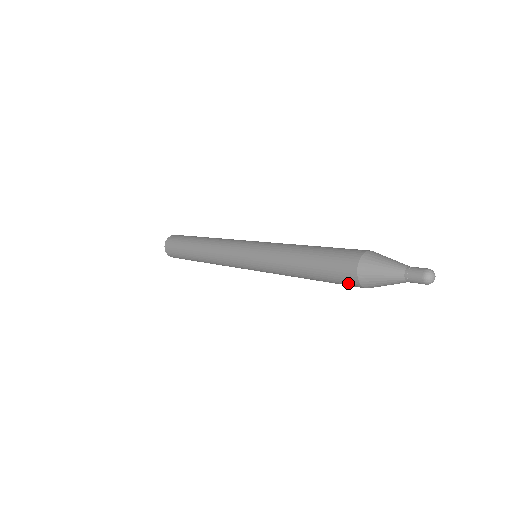
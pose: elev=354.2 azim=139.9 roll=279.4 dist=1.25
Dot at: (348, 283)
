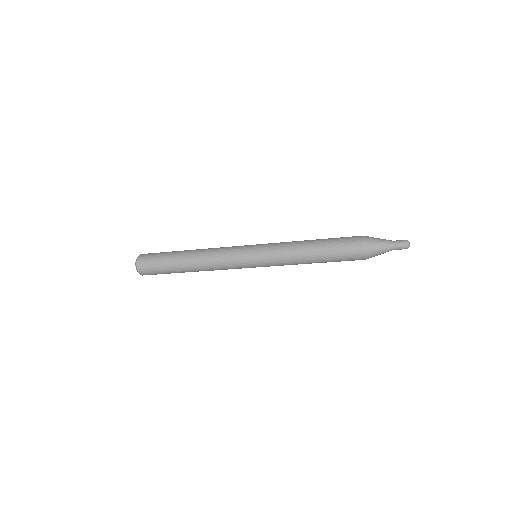
Dot at: (353, 247)
